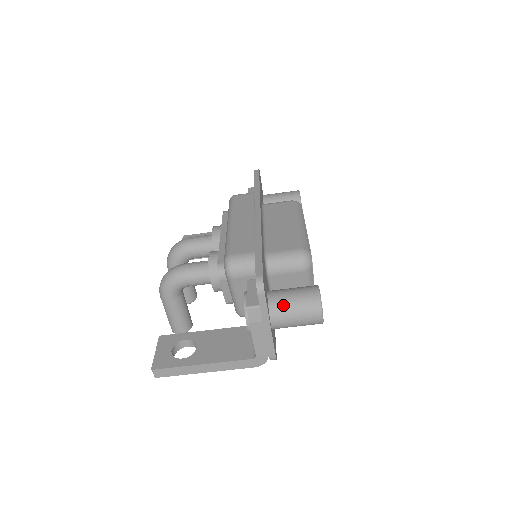
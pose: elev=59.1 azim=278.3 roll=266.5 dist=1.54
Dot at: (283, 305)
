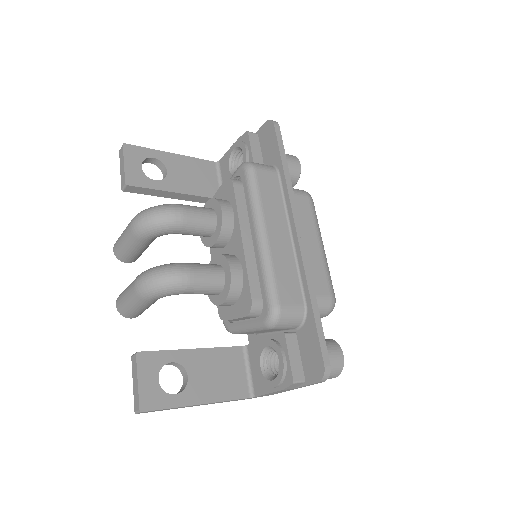
Dot at: occluded
